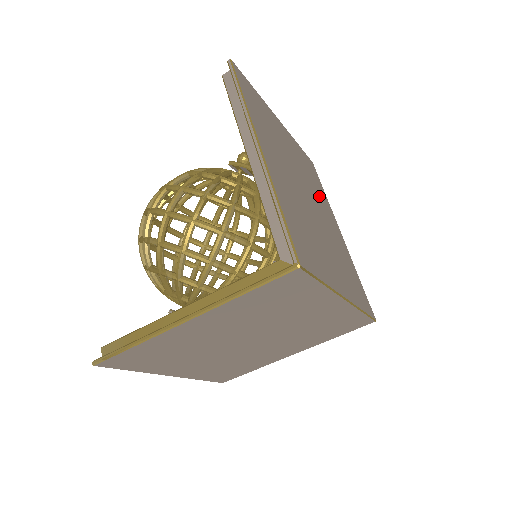
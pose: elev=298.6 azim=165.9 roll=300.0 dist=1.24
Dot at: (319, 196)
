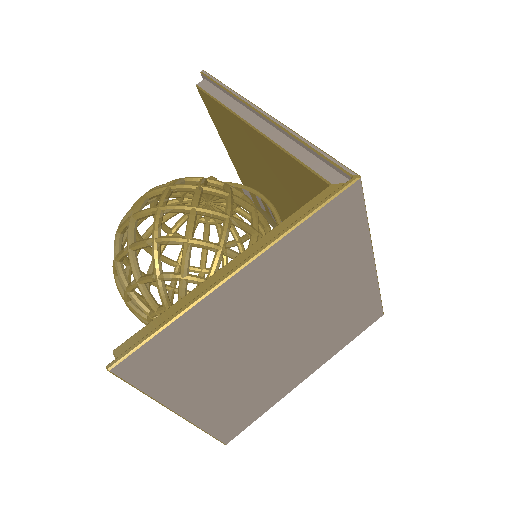
Dot at: occluded
